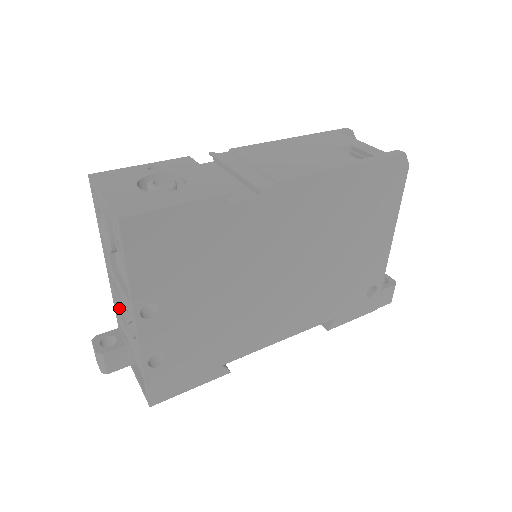
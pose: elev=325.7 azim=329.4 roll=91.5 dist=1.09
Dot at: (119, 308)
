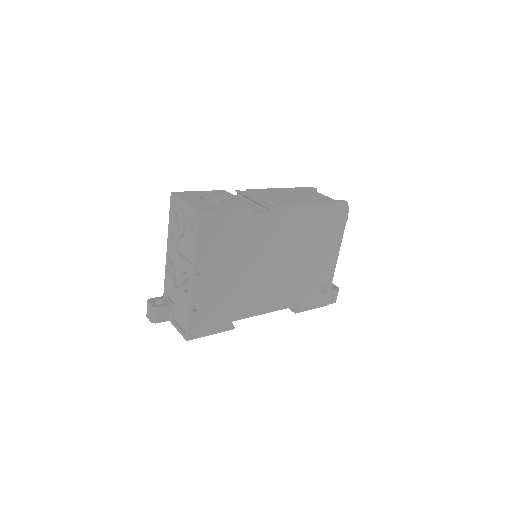
Dot at: (173, 277)
